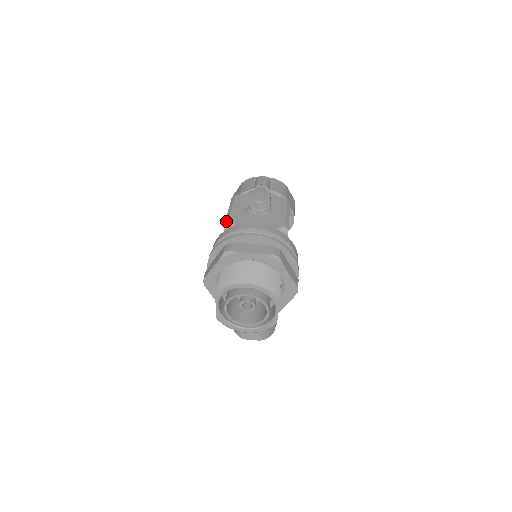
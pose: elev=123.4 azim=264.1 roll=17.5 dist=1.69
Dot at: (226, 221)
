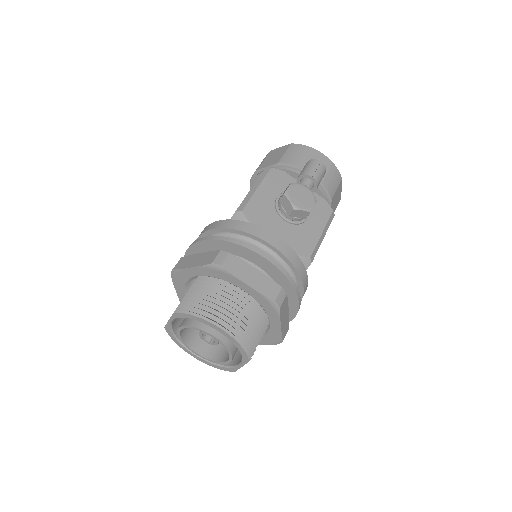
Dot at: (240, 207)
